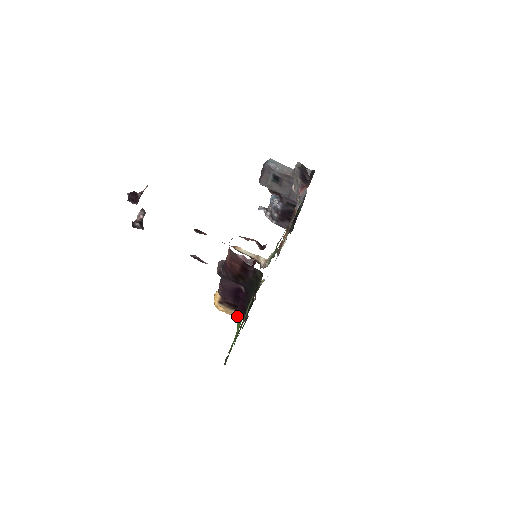
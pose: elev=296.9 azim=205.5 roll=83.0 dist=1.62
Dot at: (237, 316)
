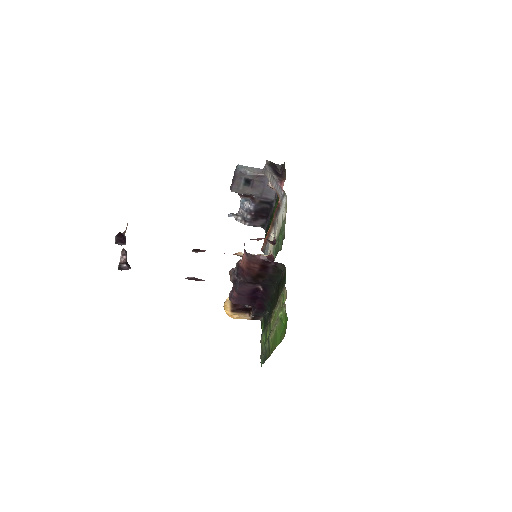
Dot at: (253, 318)
